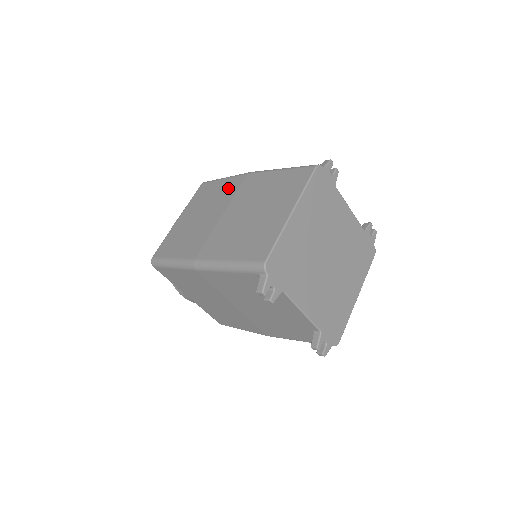
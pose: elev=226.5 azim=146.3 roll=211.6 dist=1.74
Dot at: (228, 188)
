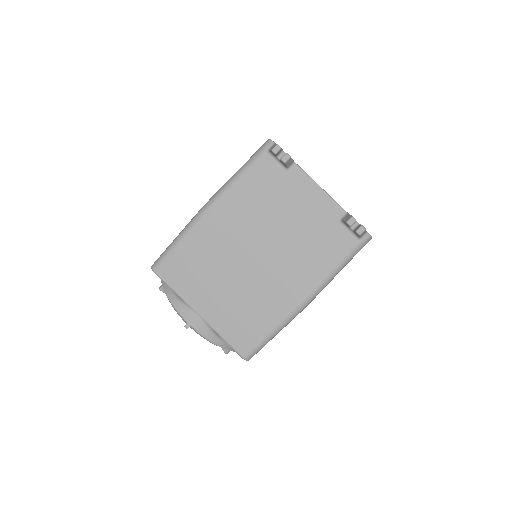
Dot at: occluded
